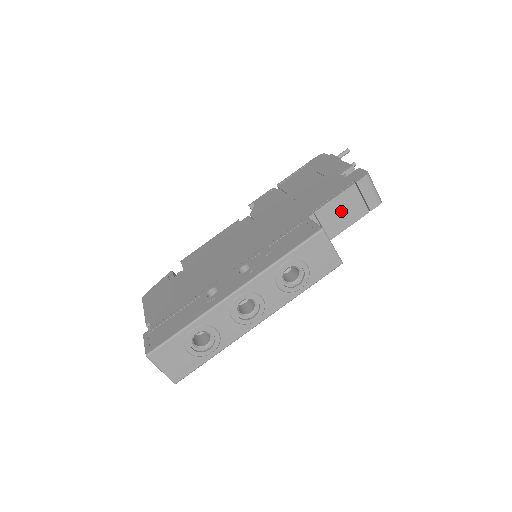
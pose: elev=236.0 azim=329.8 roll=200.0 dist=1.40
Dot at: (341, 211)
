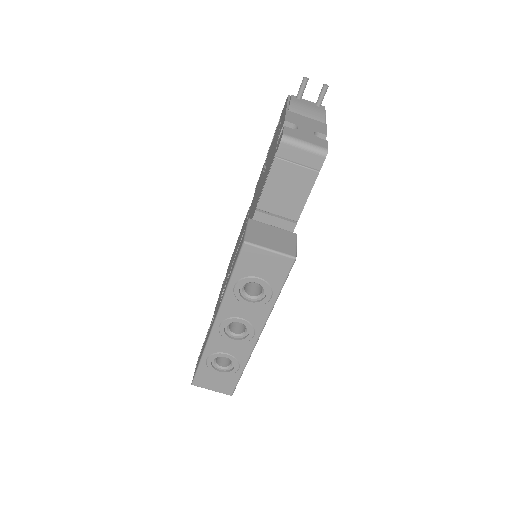
Dot at: (284, 191)
